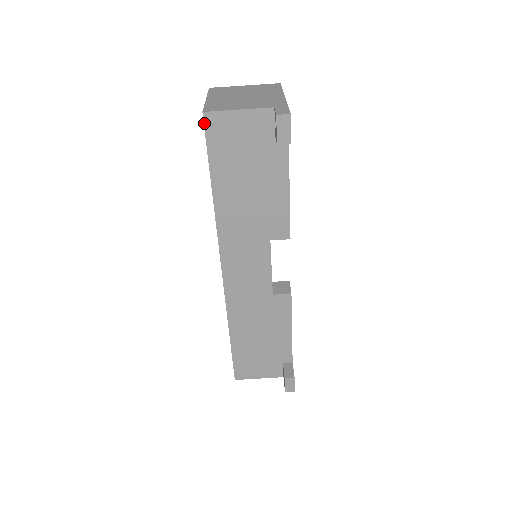
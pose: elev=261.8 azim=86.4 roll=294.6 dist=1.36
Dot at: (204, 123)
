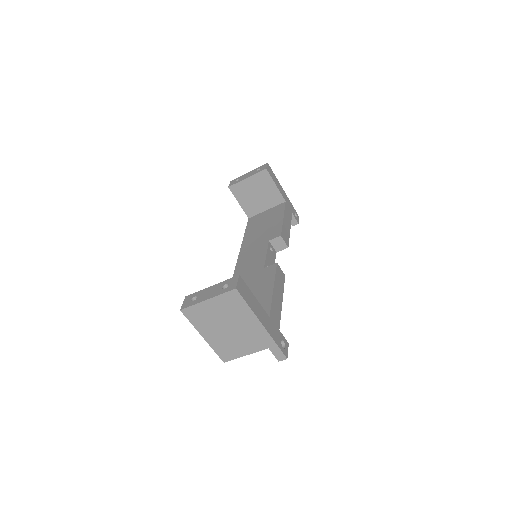
Dot at: occluded
